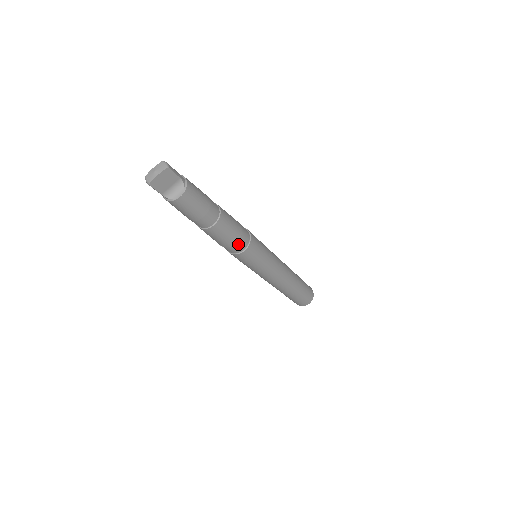
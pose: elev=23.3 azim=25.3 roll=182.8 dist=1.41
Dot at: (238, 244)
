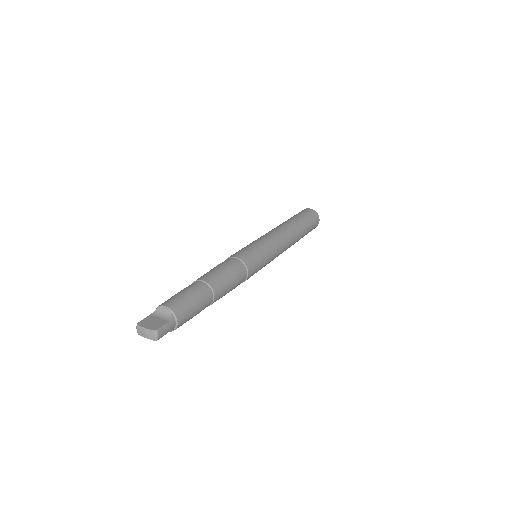
Dot at: occluded
